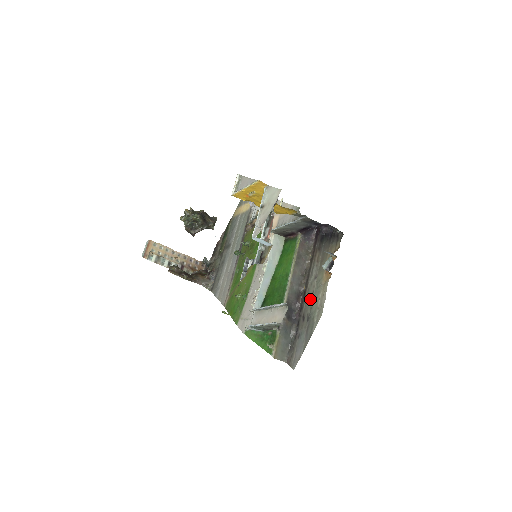
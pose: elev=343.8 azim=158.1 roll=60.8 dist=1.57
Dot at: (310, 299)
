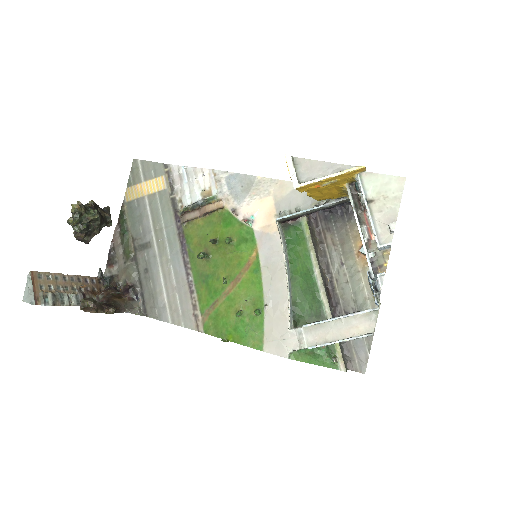
Dot at: (347, 290)
